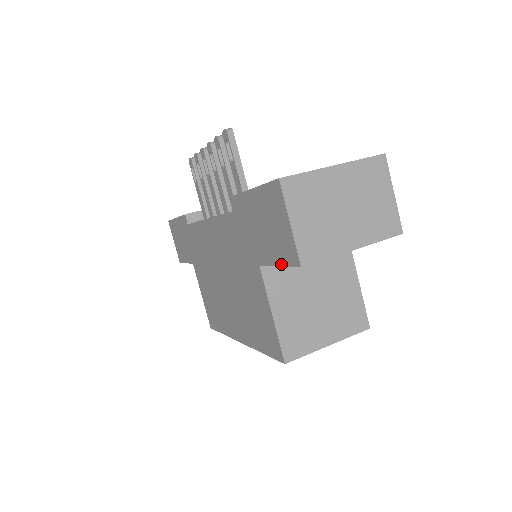
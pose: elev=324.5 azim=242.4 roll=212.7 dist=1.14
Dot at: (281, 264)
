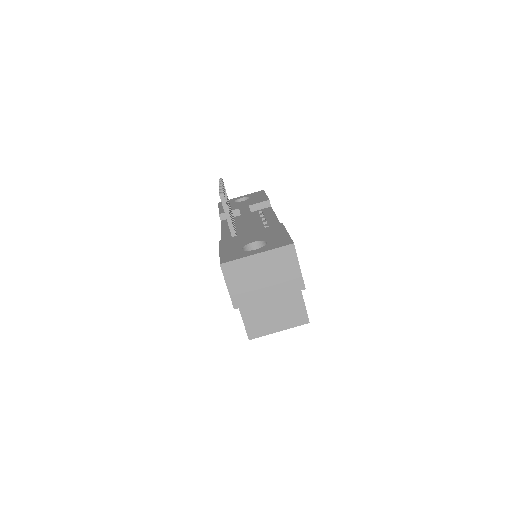
Dot at: occluded
